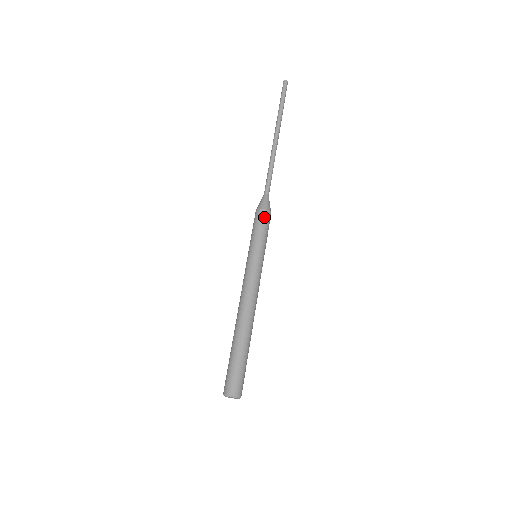
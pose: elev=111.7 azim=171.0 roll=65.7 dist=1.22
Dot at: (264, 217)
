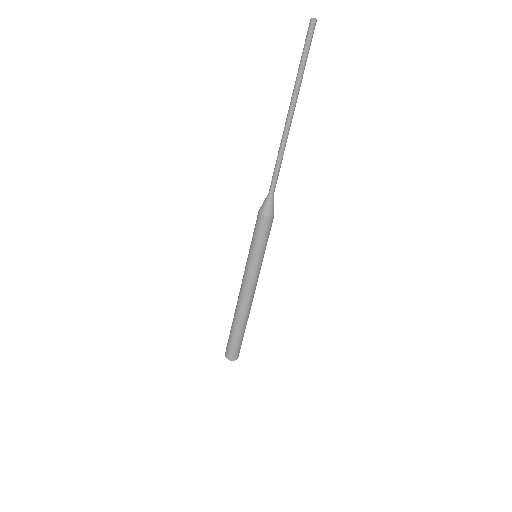
Dot at: (268, 225)
